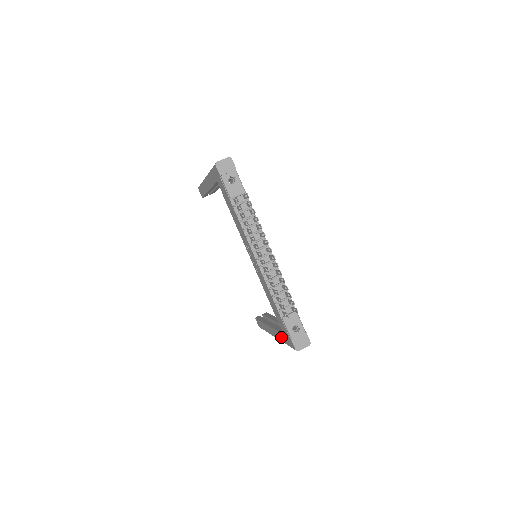
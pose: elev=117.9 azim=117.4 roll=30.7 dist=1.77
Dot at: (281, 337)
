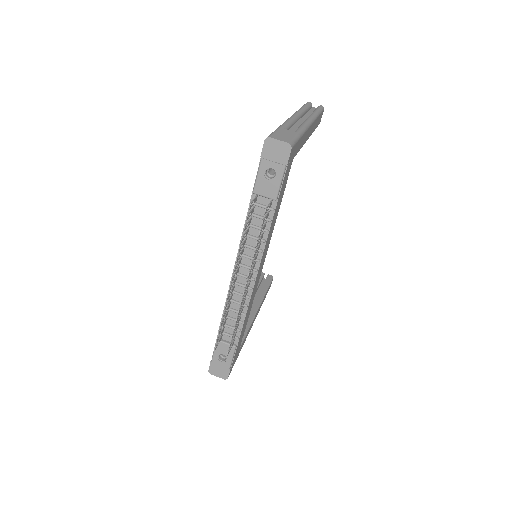
Dot at: occluded
